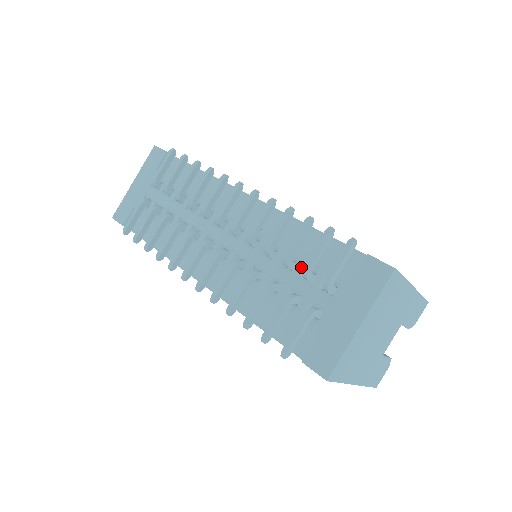
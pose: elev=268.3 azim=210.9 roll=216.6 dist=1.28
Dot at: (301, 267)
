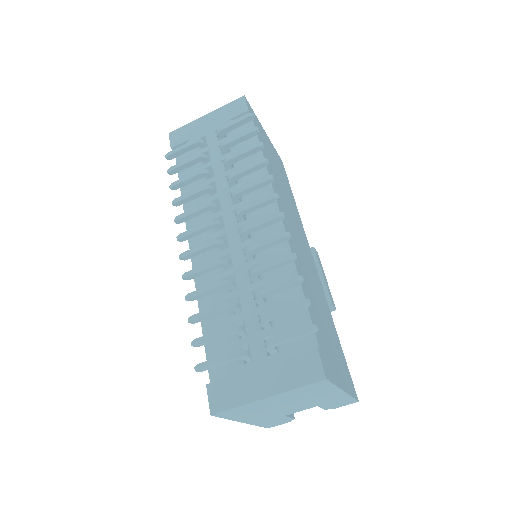
Dot at: (264, 311)
